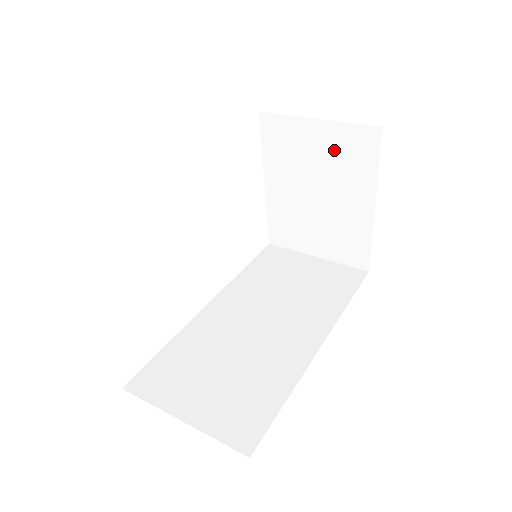
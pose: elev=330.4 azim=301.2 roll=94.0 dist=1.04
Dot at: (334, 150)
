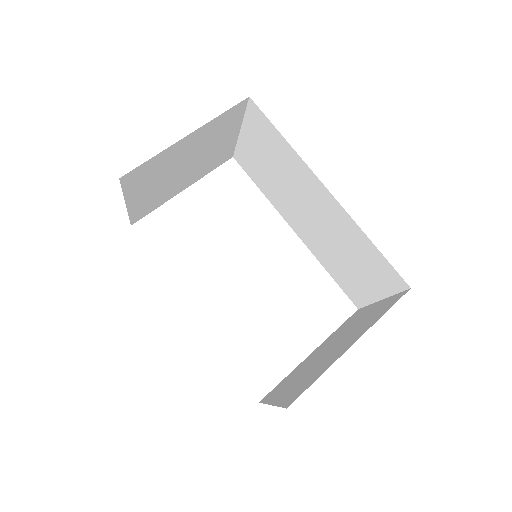
Dot at: (371, 314)
